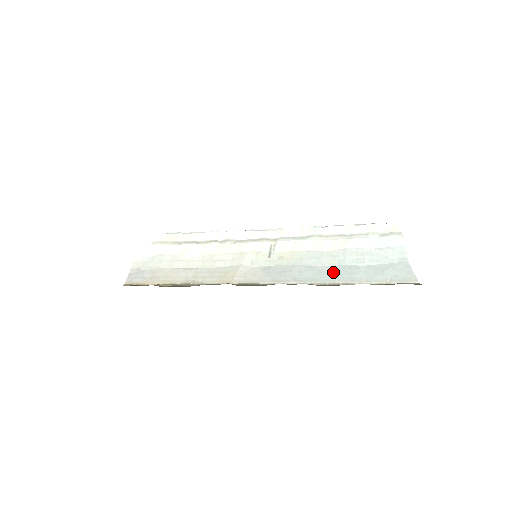
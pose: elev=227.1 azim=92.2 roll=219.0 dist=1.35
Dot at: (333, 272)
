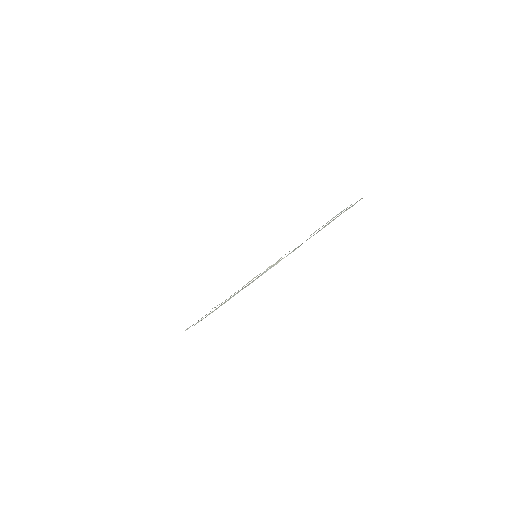
Dot at: occluded
